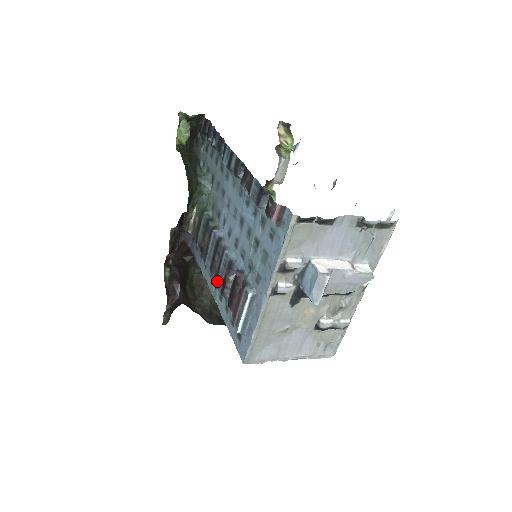
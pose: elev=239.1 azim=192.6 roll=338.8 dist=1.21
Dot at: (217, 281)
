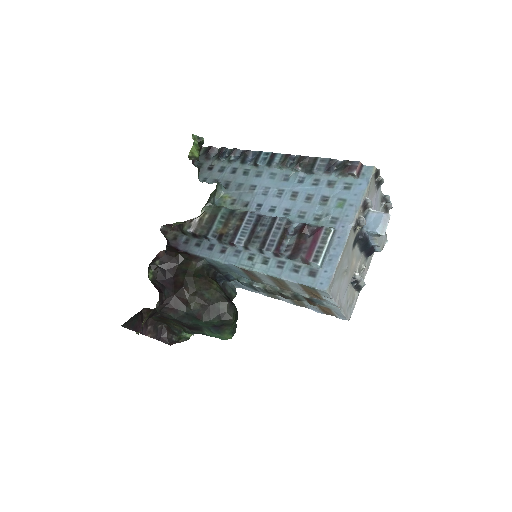
Dot at: (266, 244)
